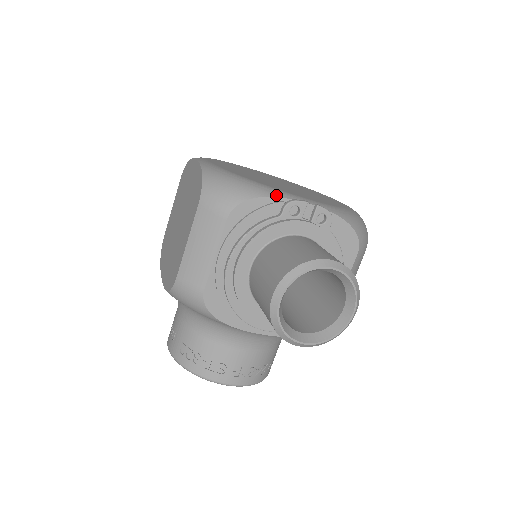
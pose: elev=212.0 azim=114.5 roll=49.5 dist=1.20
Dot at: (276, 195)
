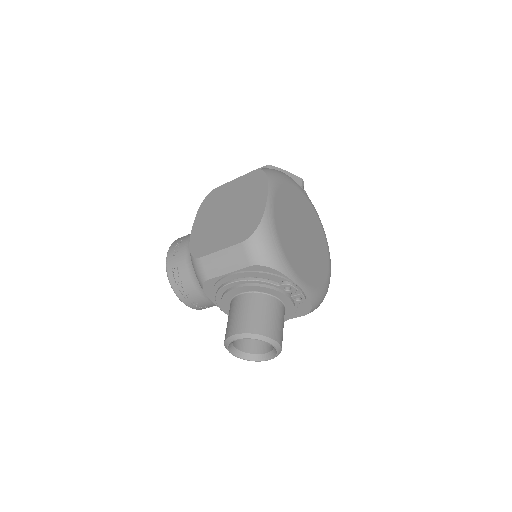
Dot at: (286, 273)
